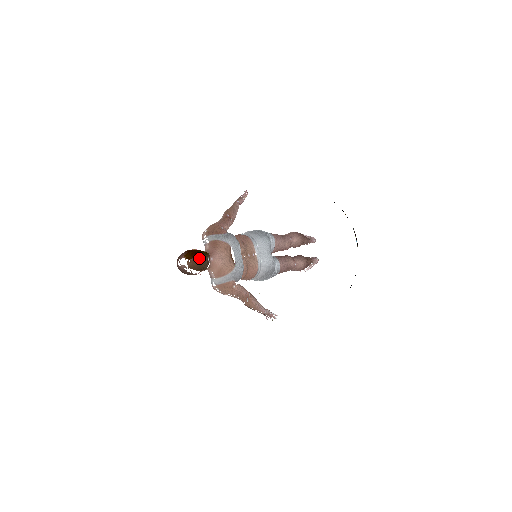
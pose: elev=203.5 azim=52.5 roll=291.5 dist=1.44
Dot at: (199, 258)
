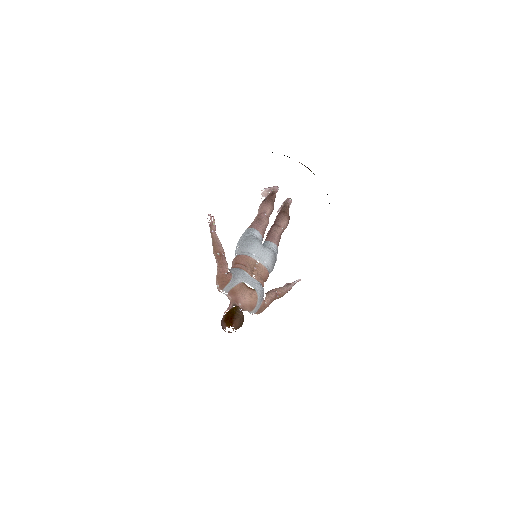
Dot at: (236, 319)
